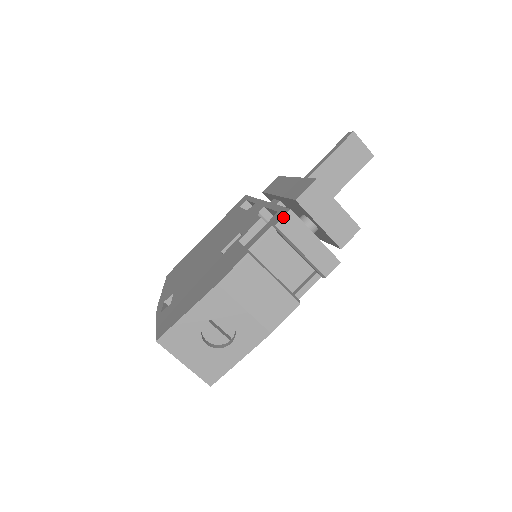
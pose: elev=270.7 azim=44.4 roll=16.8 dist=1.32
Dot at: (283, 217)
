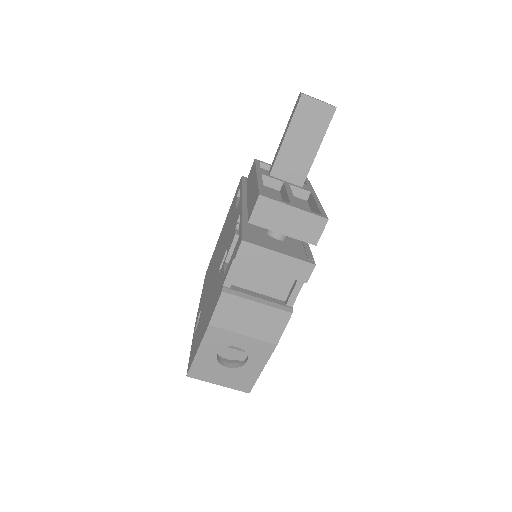
Dot at: (238, 250)
